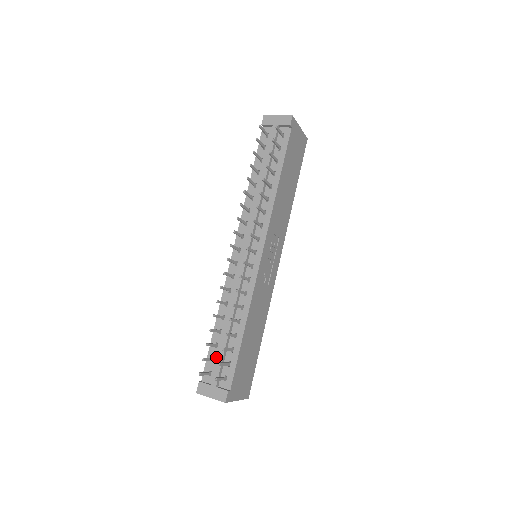
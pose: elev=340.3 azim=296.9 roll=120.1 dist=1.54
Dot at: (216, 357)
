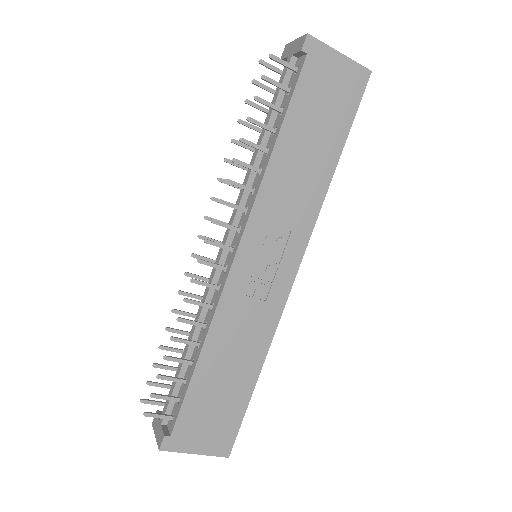
Dot at: occluded
